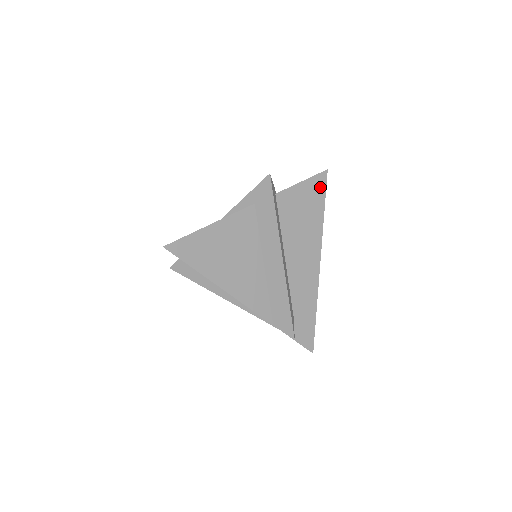
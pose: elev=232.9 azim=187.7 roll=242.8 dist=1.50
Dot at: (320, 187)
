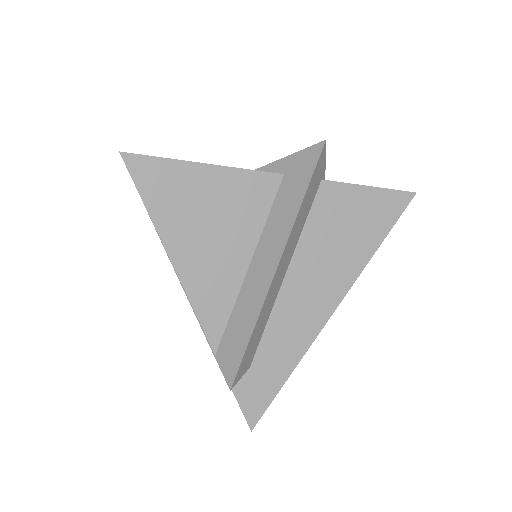
Dot at: (392, 210)
